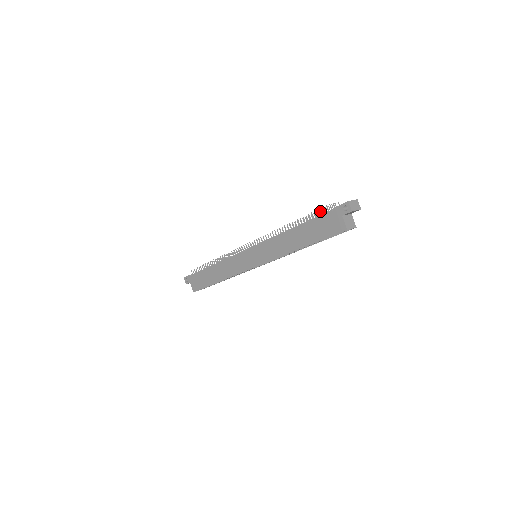
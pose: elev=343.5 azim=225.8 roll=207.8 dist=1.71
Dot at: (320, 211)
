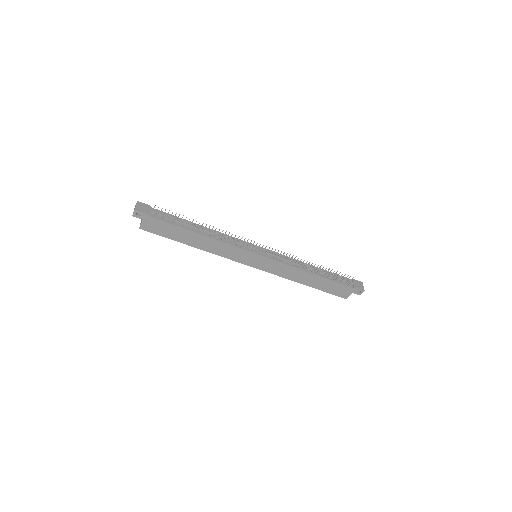
Dot at: occluded
